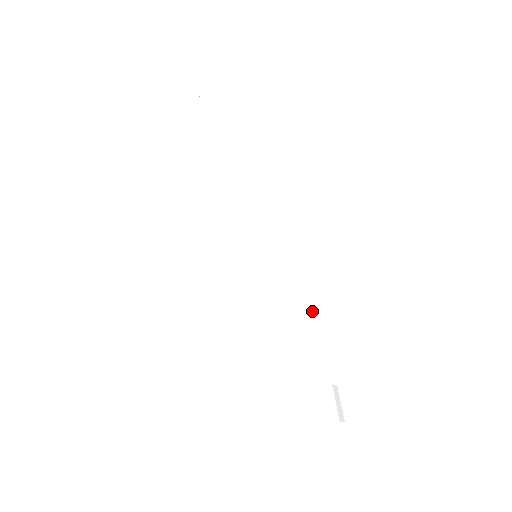
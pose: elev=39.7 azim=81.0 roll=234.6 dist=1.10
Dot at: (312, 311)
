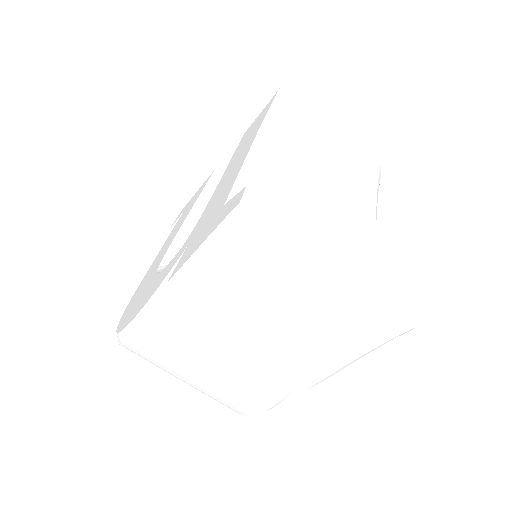
Dot at: (353, 232)
